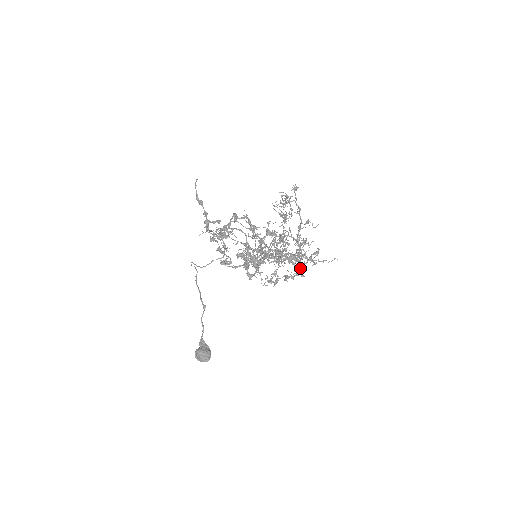
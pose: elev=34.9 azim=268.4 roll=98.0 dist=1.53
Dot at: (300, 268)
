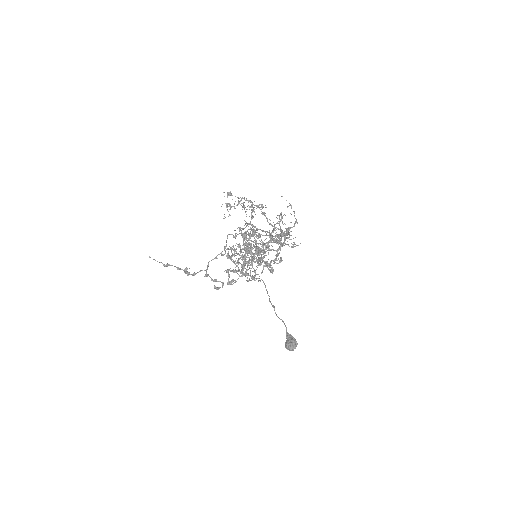
Dot at: (280, 247)
